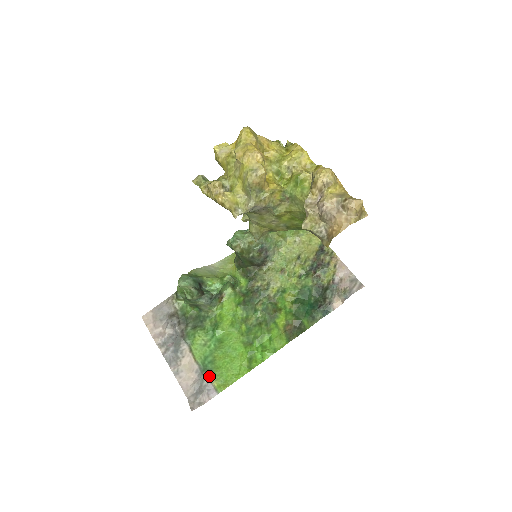
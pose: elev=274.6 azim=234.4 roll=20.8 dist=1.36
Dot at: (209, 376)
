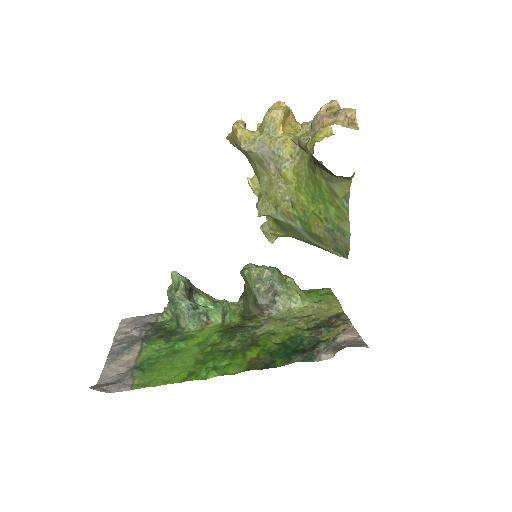
Dot at: (137, 373)
